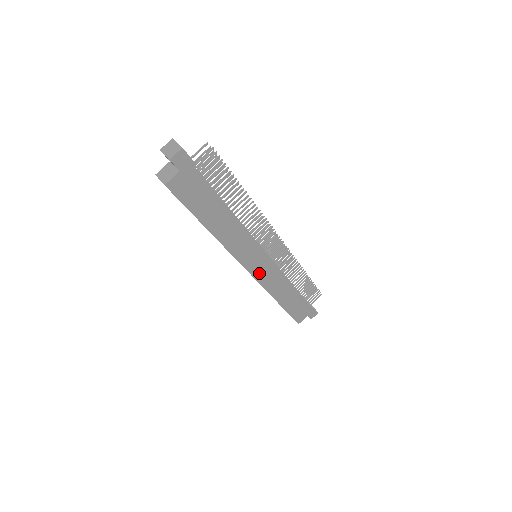
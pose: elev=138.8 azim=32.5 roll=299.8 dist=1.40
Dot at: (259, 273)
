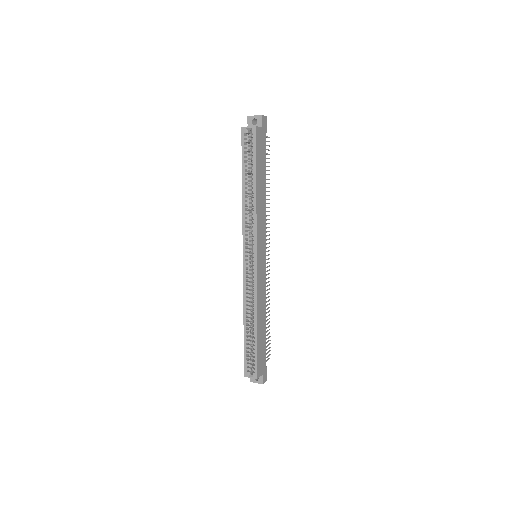
Dot at: (259, 269)
